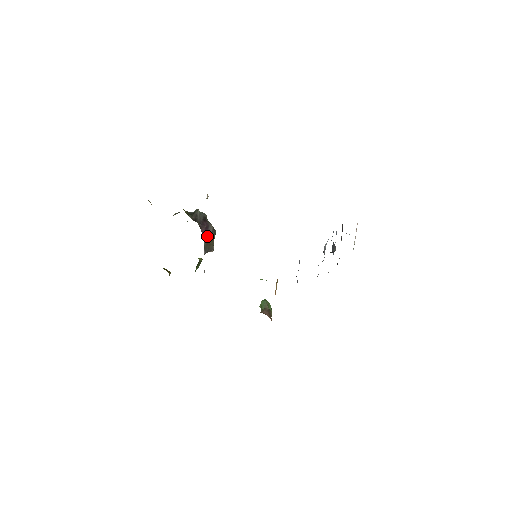
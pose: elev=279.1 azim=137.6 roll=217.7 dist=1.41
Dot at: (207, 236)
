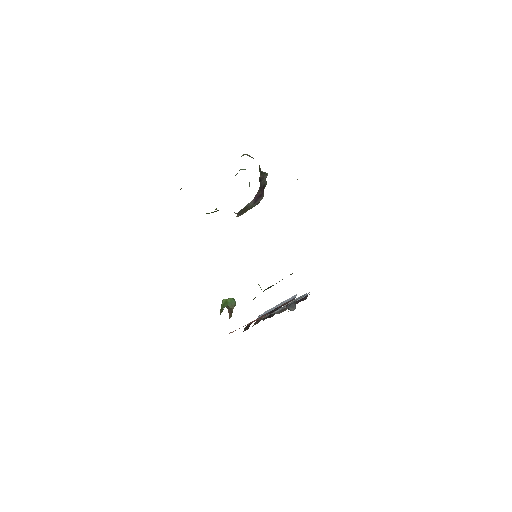
Dot at: (253, 202)
